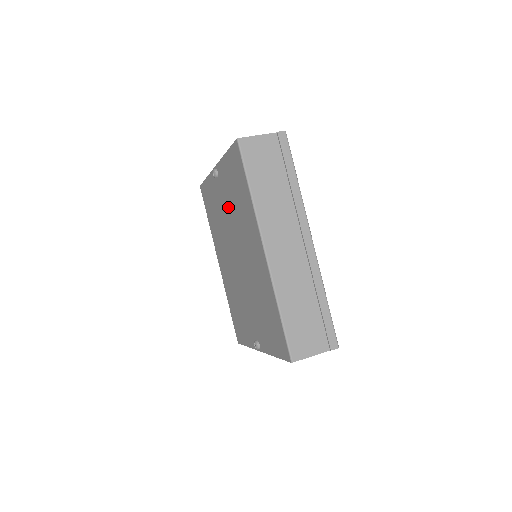
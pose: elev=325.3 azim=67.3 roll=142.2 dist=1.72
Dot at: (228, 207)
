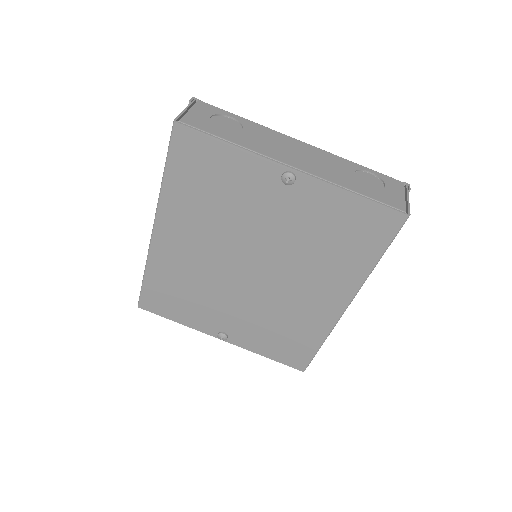
Dot at: (287, 227)
